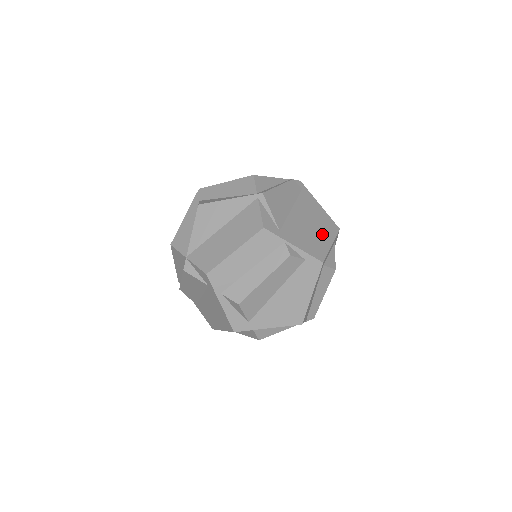
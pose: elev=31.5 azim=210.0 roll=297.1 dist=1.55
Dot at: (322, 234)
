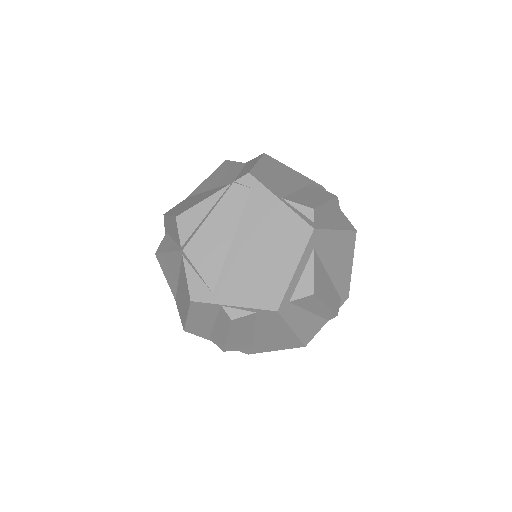
Dot at: (280, 259)
